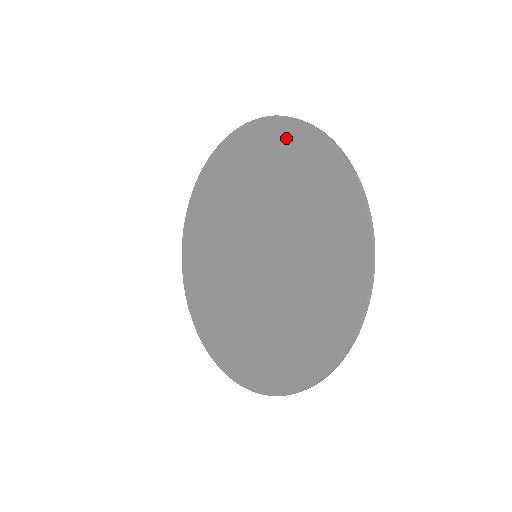
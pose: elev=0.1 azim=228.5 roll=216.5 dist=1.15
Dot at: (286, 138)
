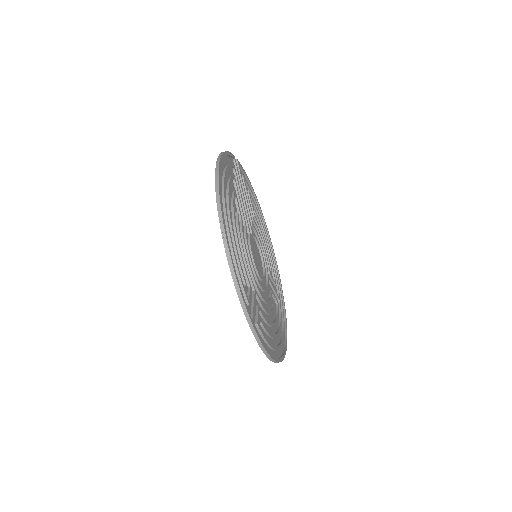
Dot at: occluded
